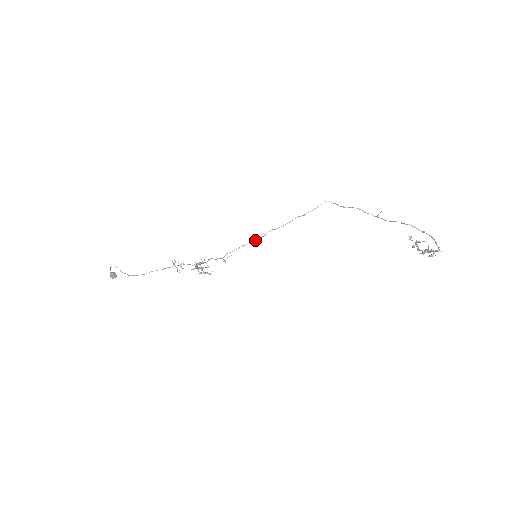
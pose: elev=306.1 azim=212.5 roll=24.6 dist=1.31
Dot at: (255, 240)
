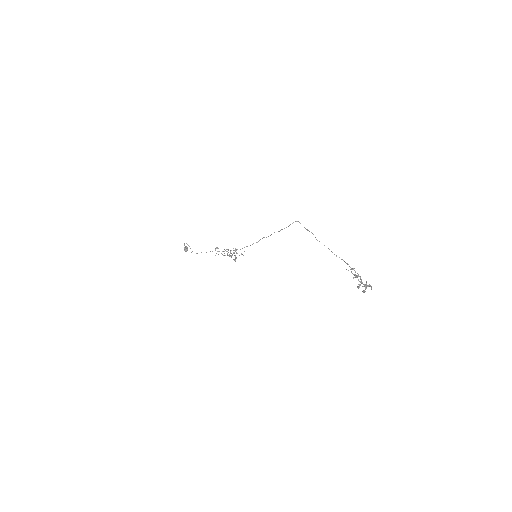
Dot at: (252, 244)
